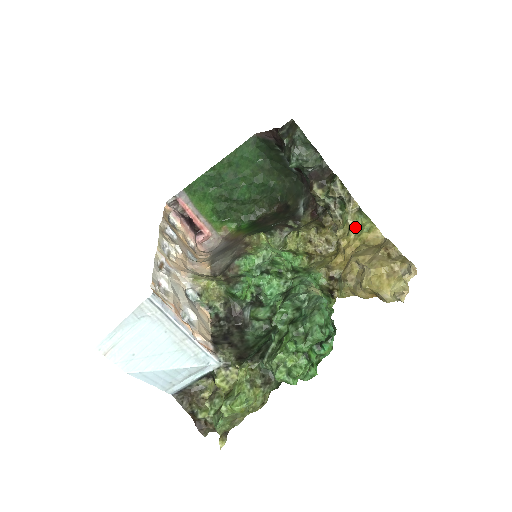
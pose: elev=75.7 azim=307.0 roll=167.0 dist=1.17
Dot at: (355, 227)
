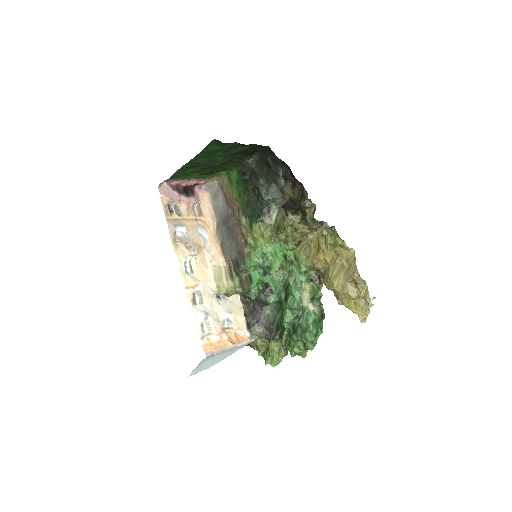
Dot at: (330, 240)
